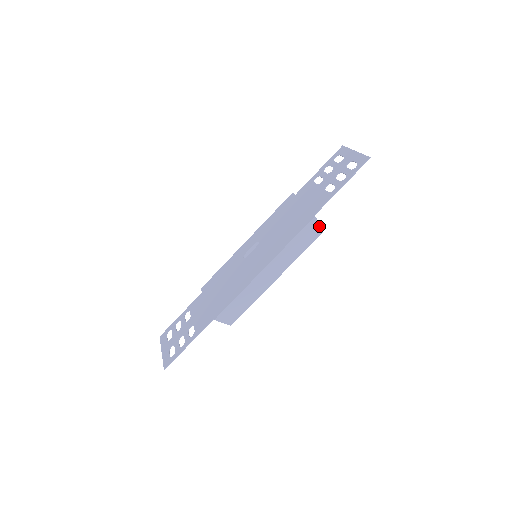
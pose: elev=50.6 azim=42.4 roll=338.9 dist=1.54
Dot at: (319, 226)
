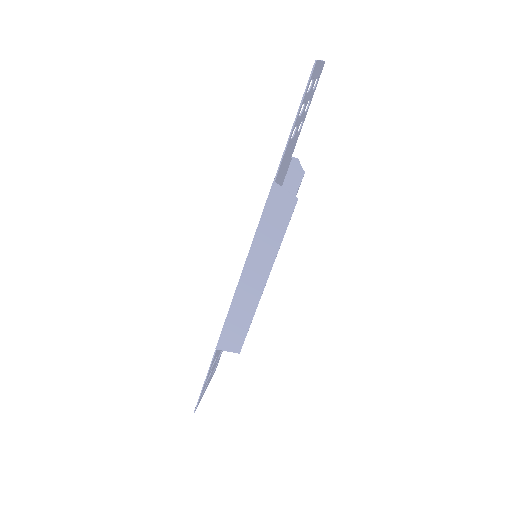
Dot at: (287, 193)
